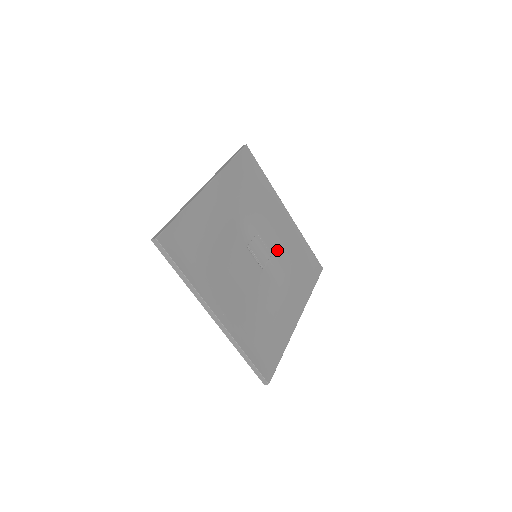
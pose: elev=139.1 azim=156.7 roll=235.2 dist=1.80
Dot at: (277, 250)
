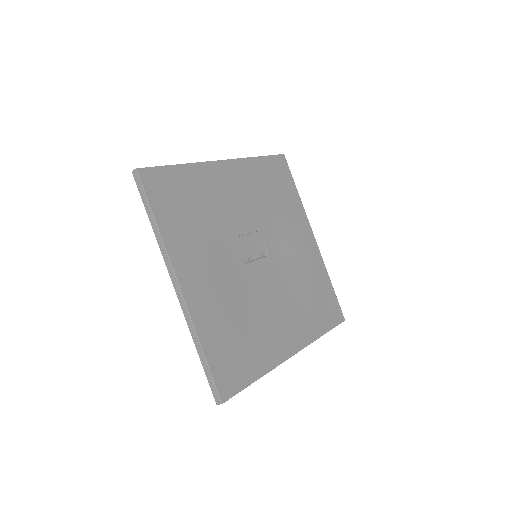
Dot at: (257, 217)
